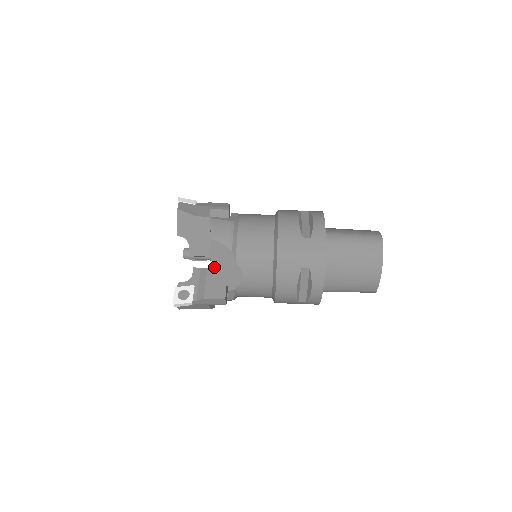
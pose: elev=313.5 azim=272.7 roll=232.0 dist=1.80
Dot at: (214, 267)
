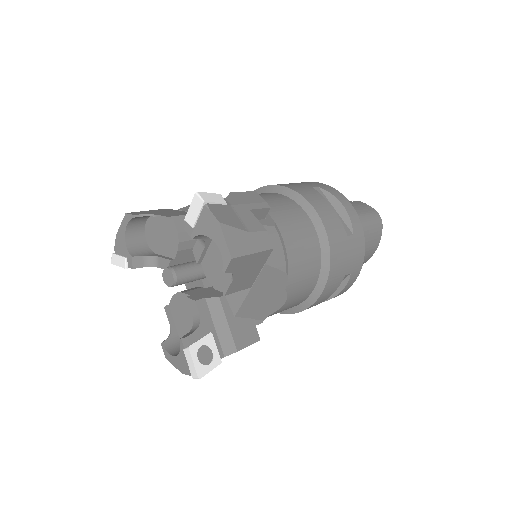
Dot at: (248, 300)
